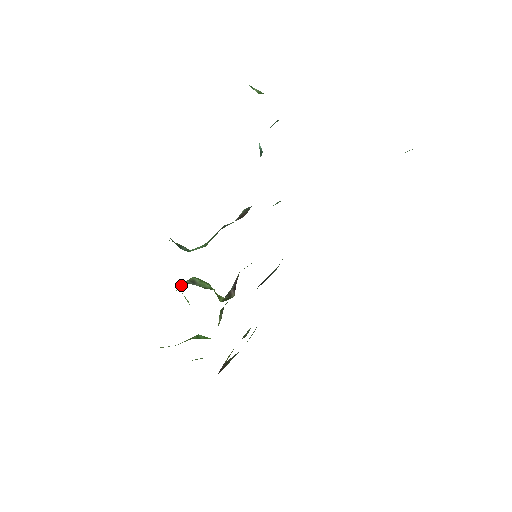
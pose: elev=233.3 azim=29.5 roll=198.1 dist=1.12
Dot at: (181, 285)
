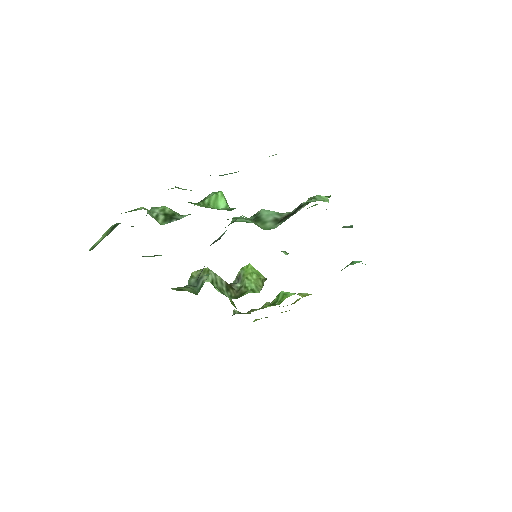
Dot at: (233, 282)
